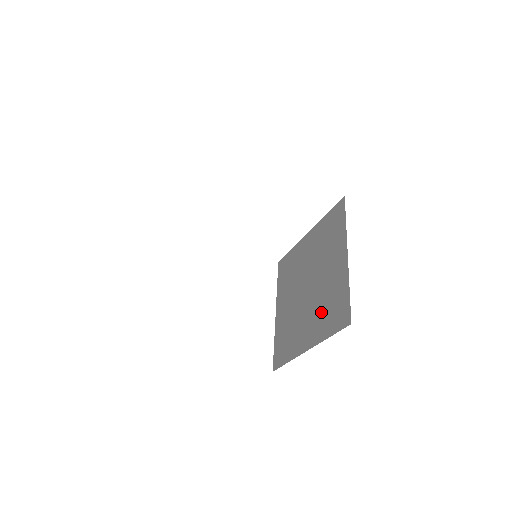
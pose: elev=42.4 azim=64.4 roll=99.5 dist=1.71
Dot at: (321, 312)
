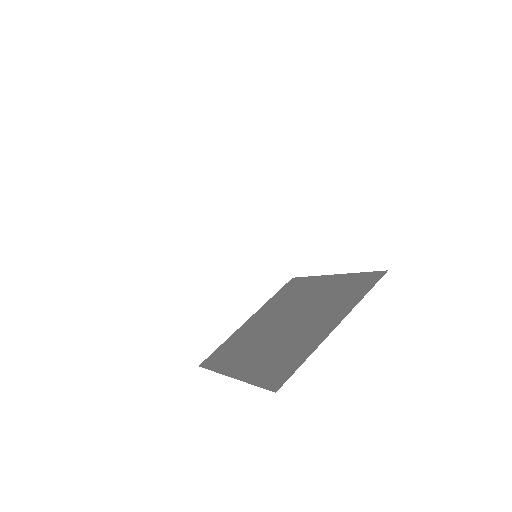
Dot at: (271, 355)
